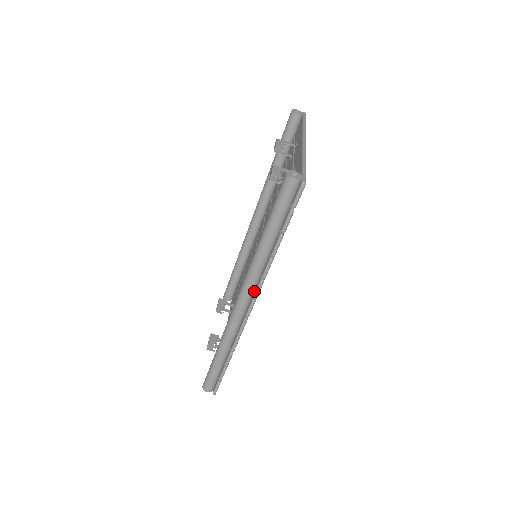
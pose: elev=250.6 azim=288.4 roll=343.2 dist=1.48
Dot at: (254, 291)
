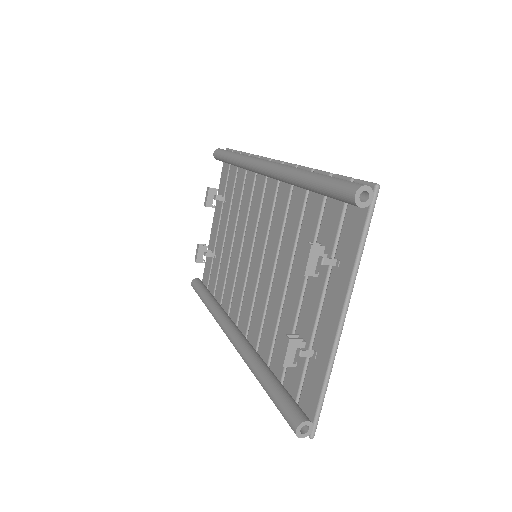
Dot at: occluded
